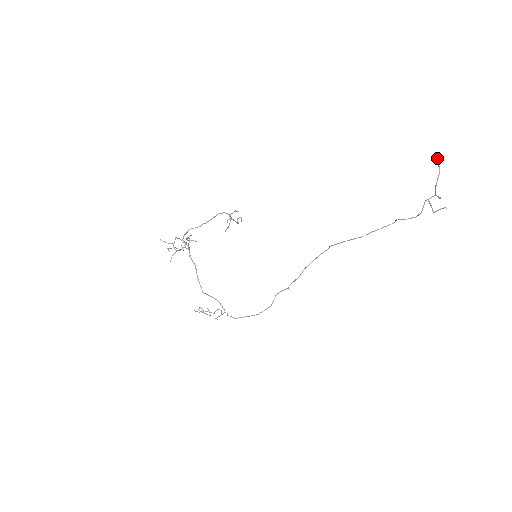
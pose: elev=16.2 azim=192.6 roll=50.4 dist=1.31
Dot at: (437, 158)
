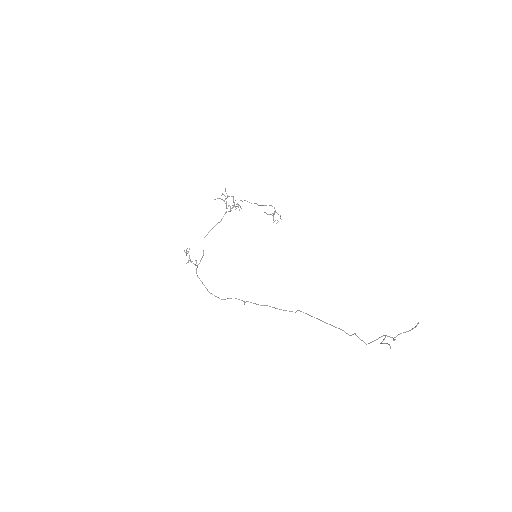
Dot at: occluded
